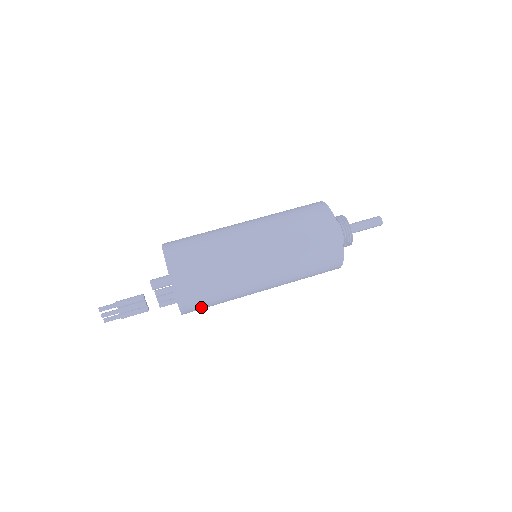
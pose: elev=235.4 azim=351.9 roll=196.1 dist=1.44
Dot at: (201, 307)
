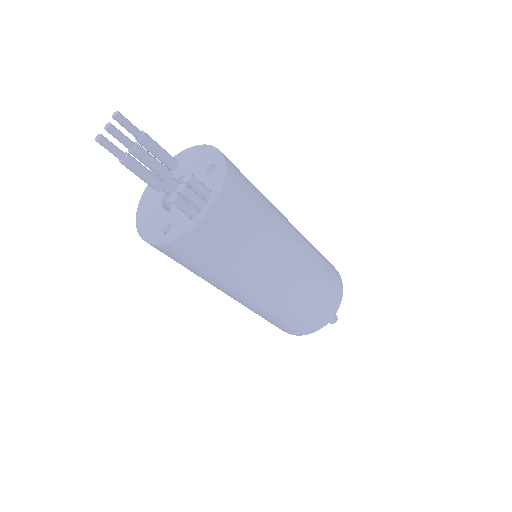
Dot at: (206, 251)
